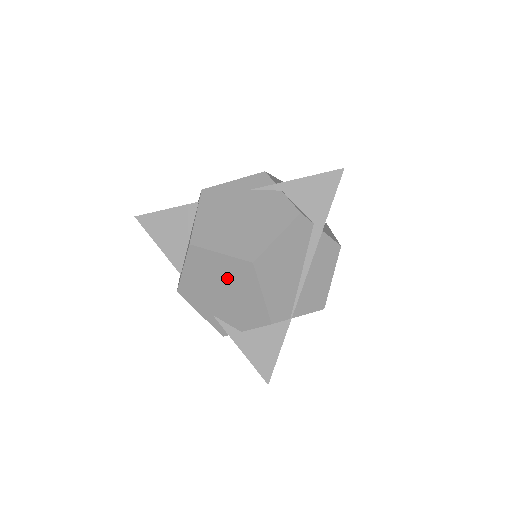
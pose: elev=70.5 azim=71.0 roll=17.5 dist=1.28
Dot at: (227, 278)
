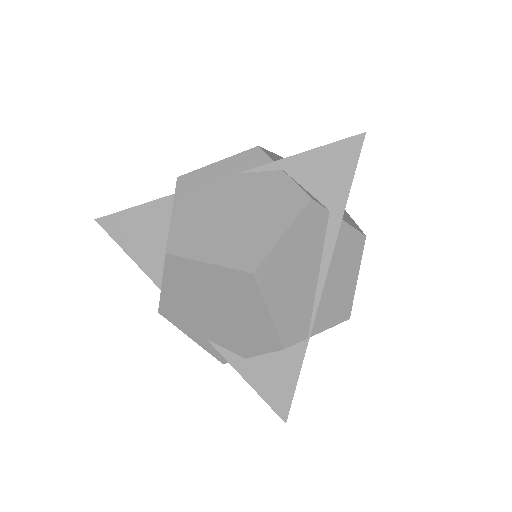
Dot at: (220, 294)
